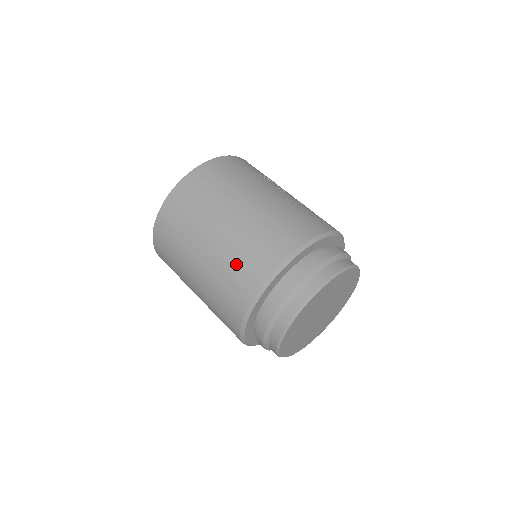
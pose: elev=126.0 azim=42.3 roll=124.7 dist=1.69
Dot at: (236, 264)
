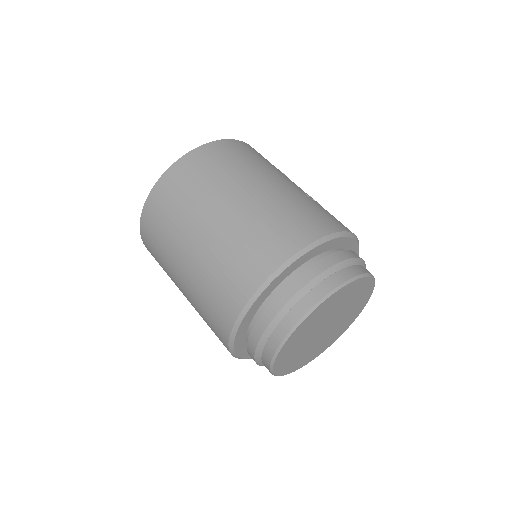
Dot at: (253, 237)
